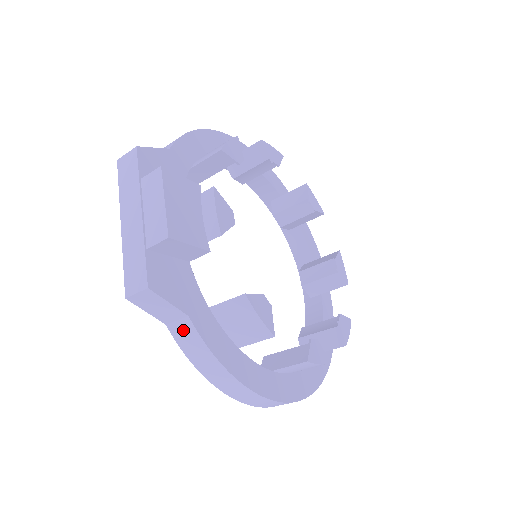
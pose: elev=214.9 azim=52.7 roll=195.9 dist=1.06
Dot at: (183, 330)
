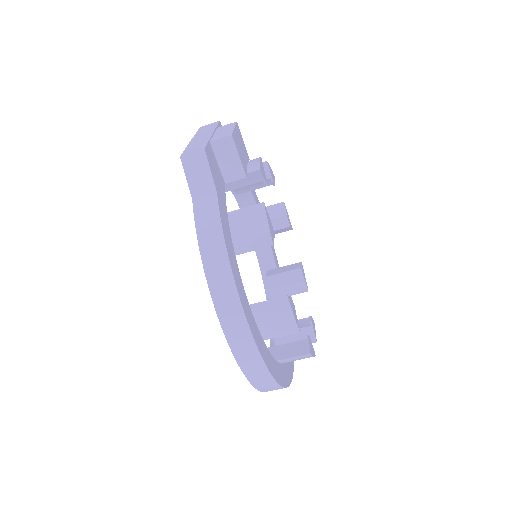
Dot at: (206, 204)
